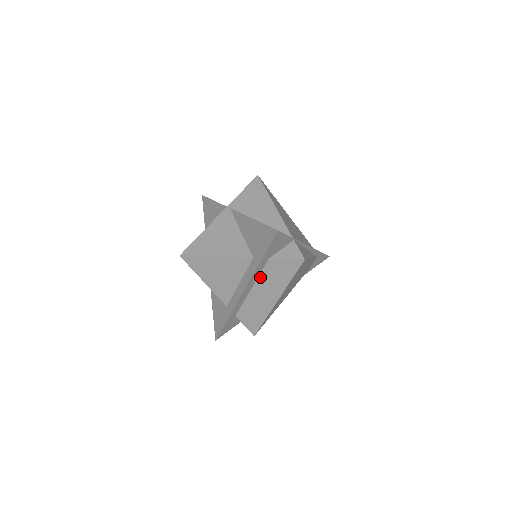
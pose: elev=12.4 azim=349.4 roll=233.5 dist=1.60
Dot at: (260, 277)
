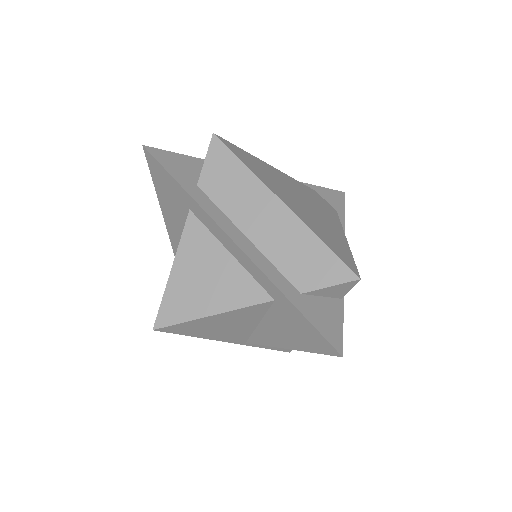
Dot at: (227, 213)
